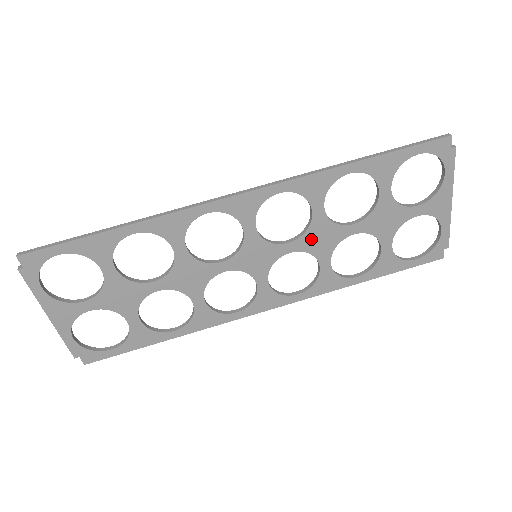
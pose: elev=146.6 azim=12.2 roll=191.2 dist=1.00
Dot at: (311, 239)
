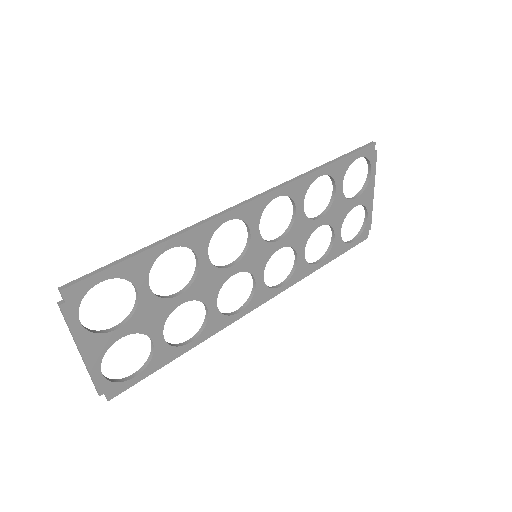
Dot at: (294, 235)
